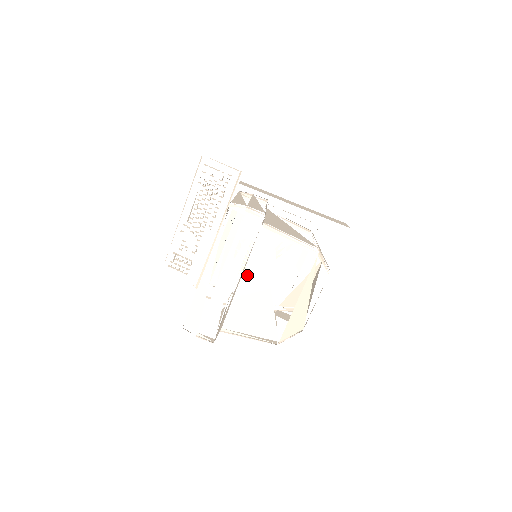
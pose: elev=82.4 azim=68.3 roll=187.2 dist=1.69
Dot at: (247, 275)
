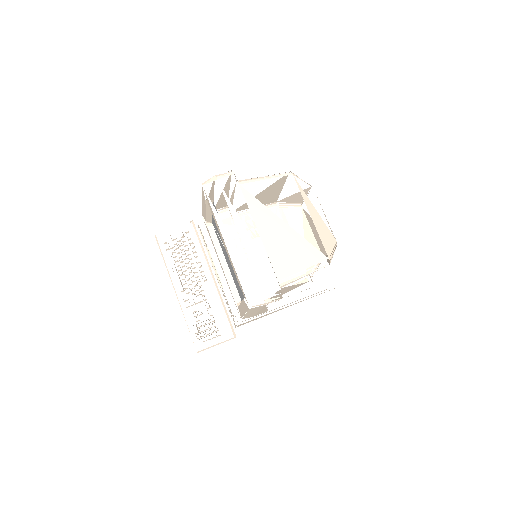
Dot at: (259, 224)
